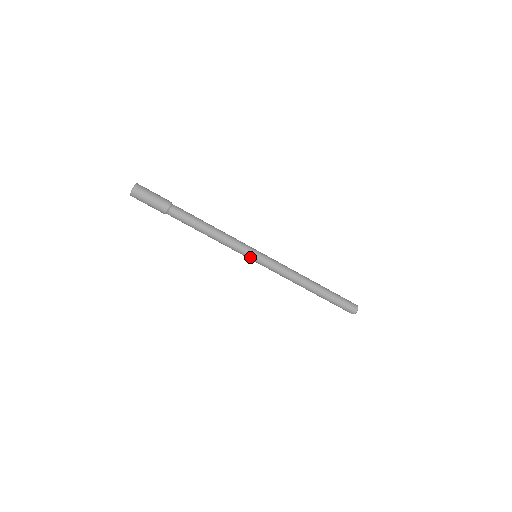
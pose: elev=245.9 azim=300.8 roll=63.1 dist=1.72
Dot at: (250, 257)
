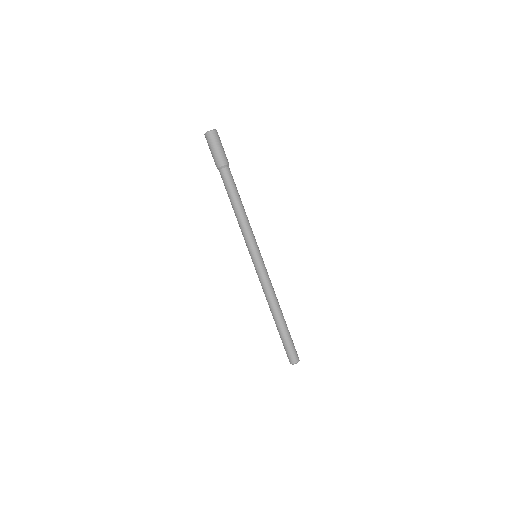
Dot at: (251, 253)
